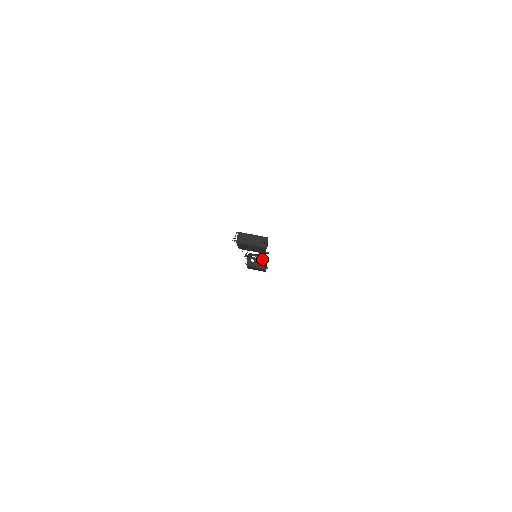
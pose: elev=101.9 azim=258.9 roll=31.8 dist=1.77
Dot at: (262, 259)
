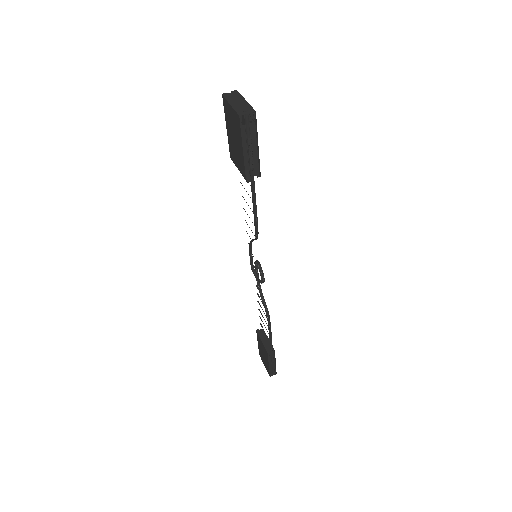
Dot at: (262, 283)
